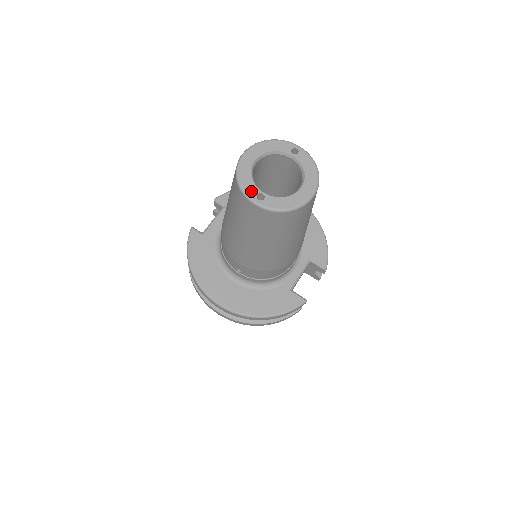
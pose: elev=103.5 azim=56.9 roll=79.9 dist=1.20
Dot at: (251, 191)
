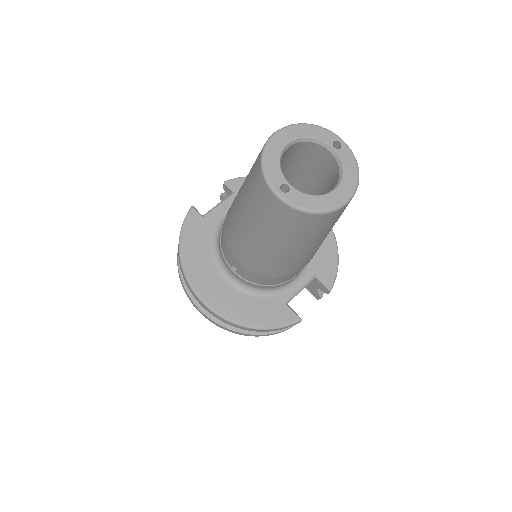
Dot at: (275, 178)
